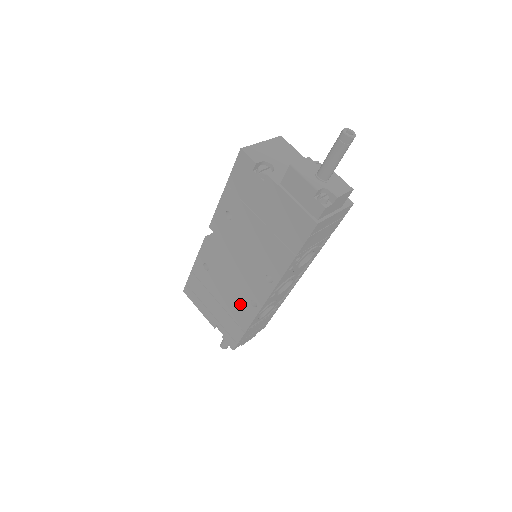
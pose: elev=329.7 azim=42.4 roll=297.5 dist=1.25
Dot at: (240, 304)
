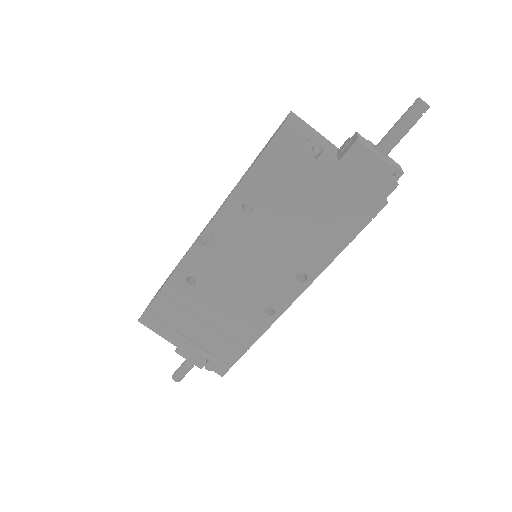
Dot at: (246, 317)
